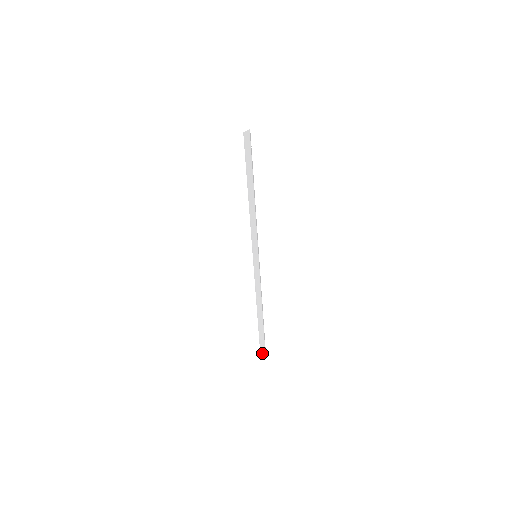
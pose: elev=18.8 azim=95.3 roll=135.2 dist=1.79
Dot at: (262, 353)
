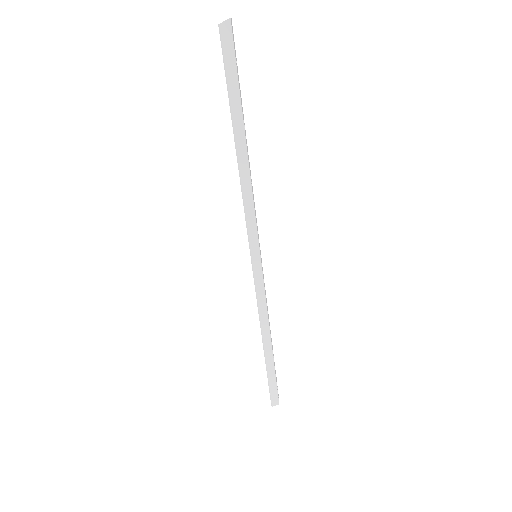
Dot at: (274, 402)
